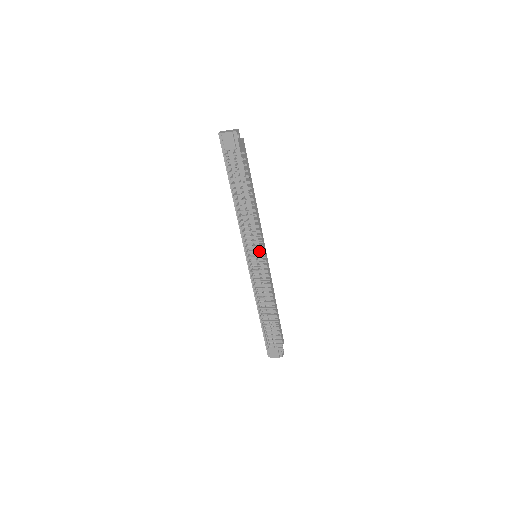
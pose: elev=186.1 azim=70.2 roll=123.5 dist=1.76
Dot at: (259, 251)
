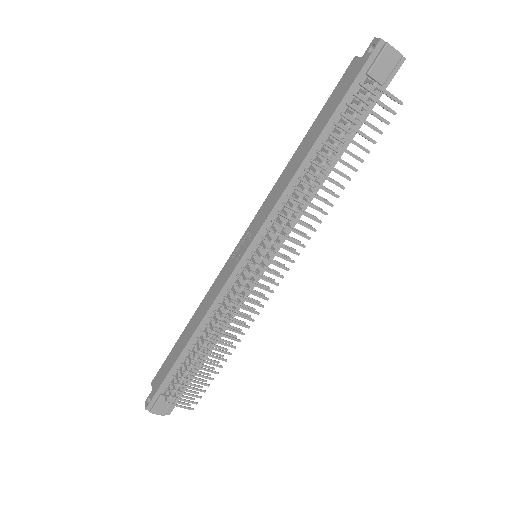
Dot at: (283, 255)
